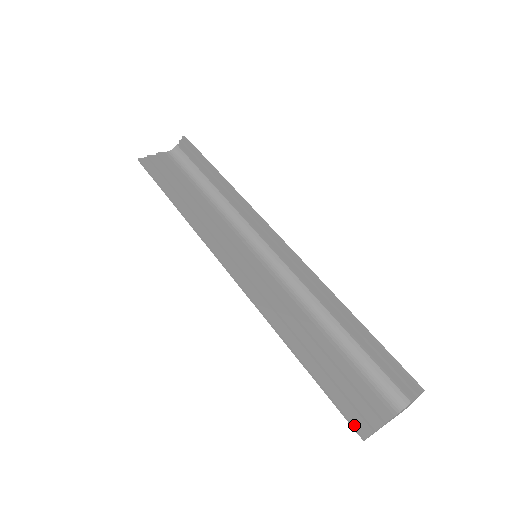
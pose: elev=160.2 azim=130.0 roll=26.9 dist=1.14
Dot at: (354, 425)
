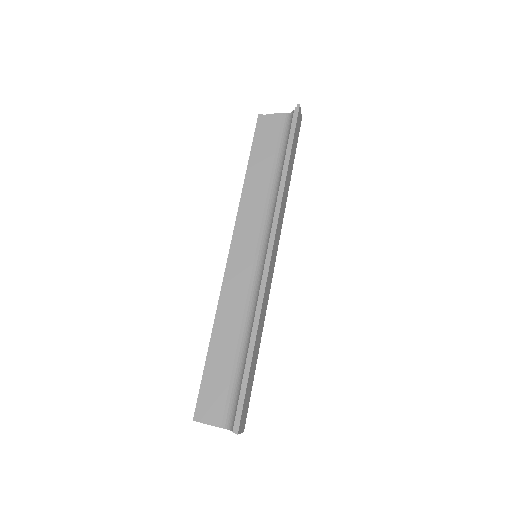
Dot at: (196, 409)
